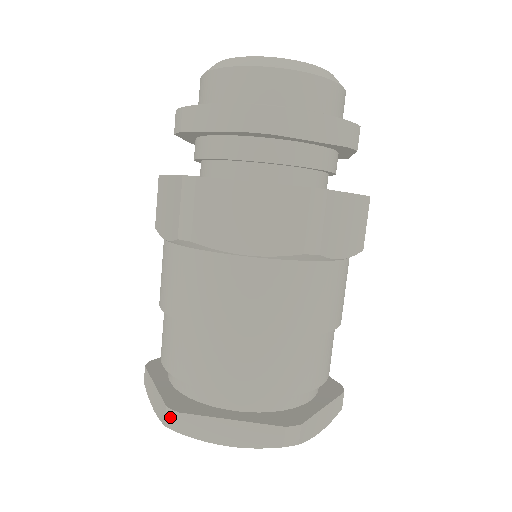
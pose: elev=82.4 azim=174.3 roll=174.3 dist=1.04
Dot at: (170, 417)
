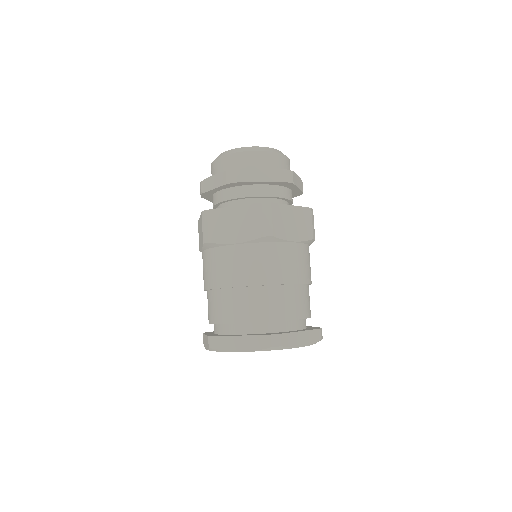
Dot at: (210, 341)
